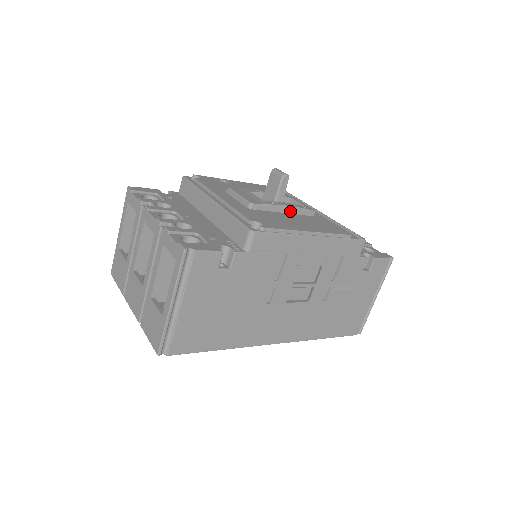
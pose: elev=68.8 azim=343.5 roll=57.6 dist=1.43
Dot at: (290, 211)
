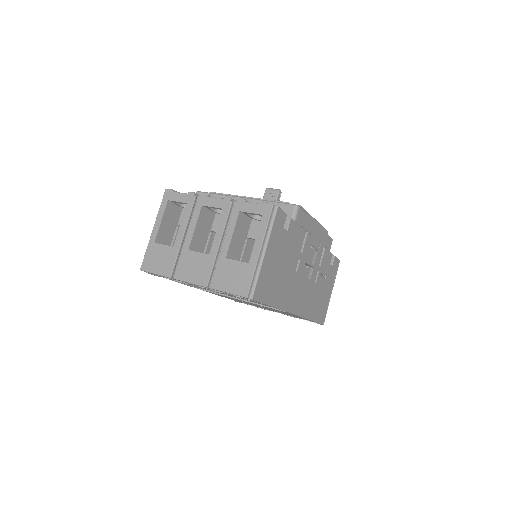
Dot at: occluded
